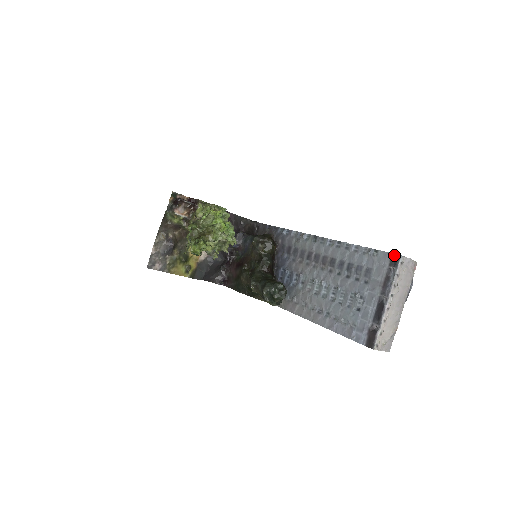
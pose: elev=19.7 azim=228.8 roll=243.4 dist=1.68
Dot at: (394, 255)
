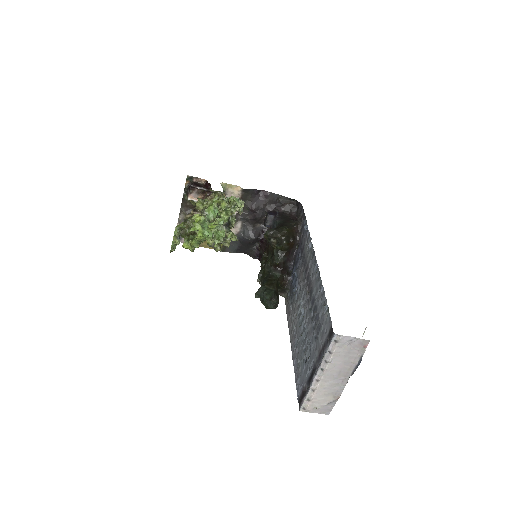
Dot at: (331, 328)
